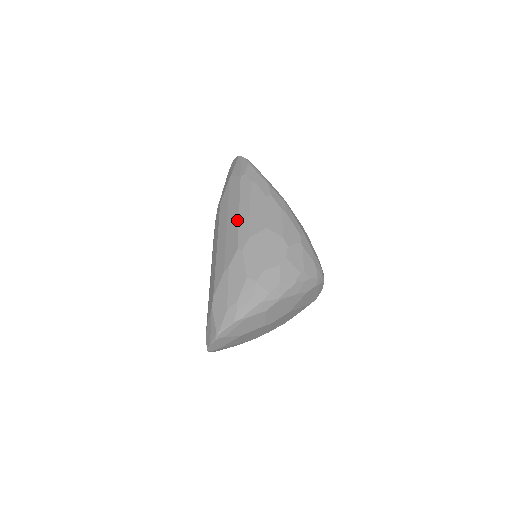
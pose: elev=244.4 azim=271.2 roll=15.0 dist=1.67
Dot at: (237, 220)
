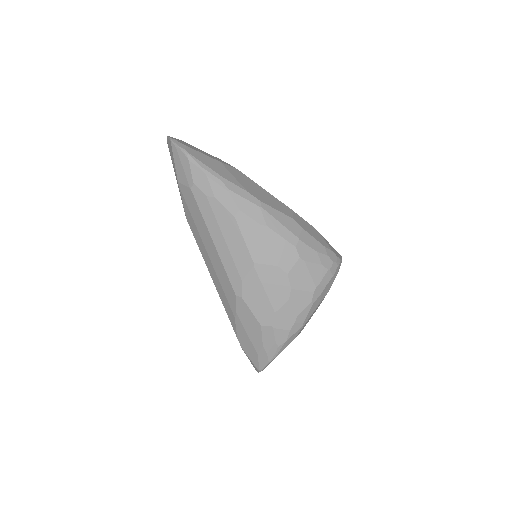
Dot at: (218, 257)
